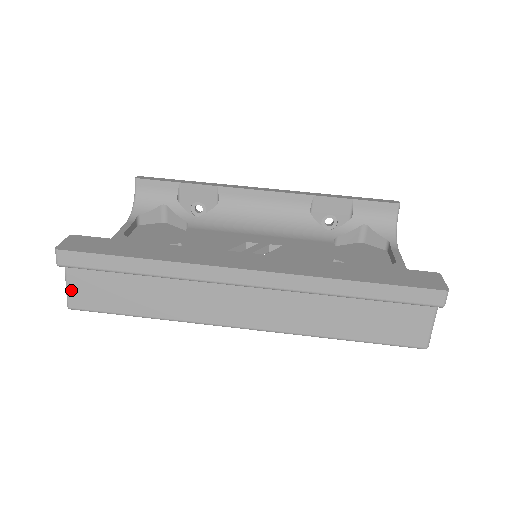
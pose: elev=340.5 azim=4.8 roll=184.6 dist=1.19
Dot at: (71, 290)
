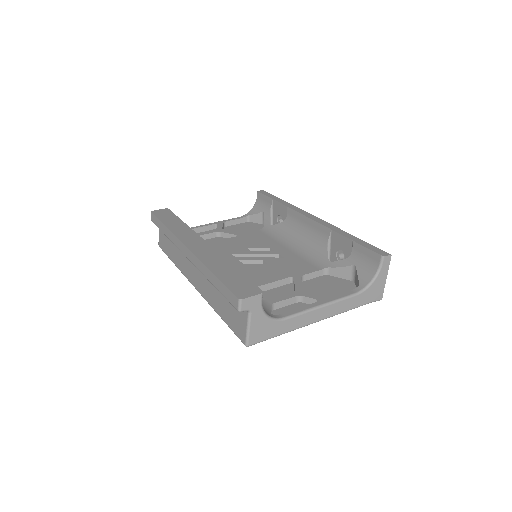
Dot at: (159, 236)
